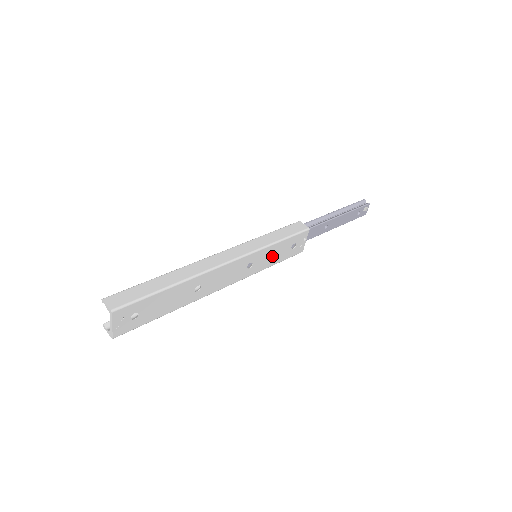
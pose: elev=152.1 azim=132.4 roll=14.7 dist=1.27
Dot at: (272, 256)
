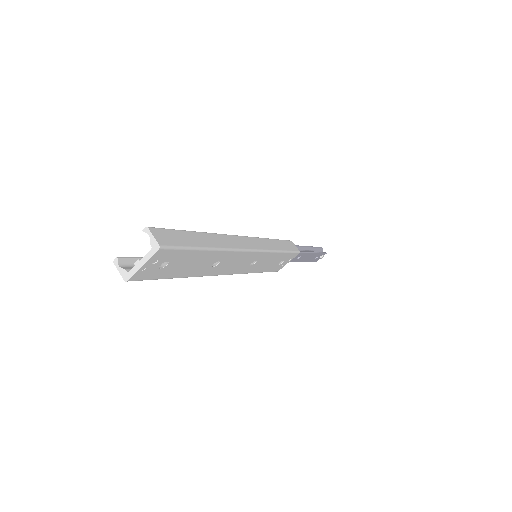
Dot at: (267, 263)
